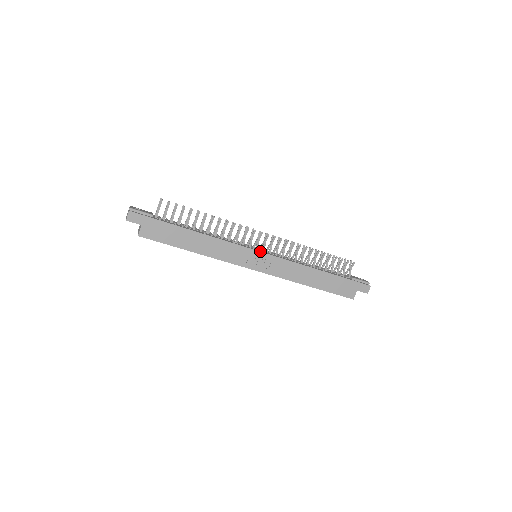
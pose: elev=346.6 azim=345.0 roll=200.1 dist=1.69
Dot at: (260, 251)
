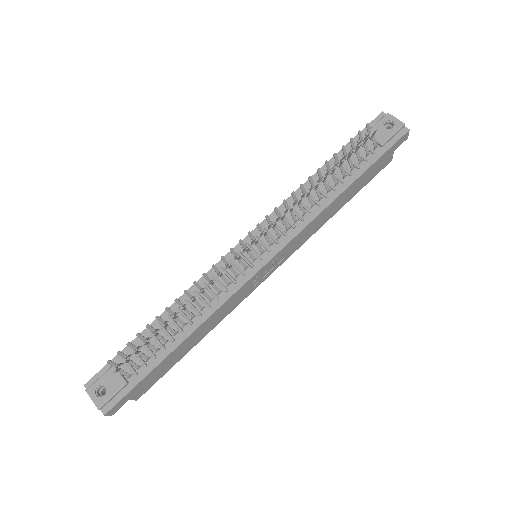
Dot at: (264, 265)
